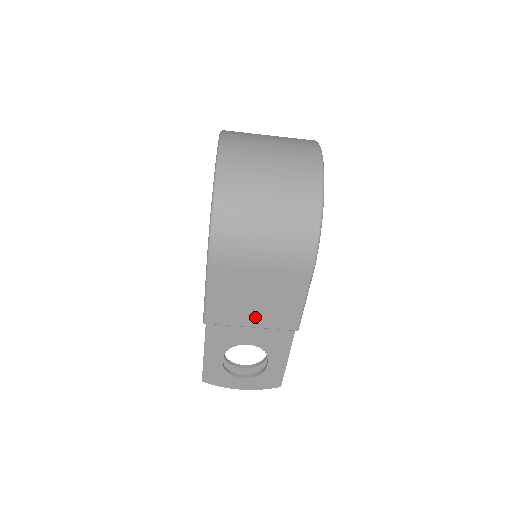
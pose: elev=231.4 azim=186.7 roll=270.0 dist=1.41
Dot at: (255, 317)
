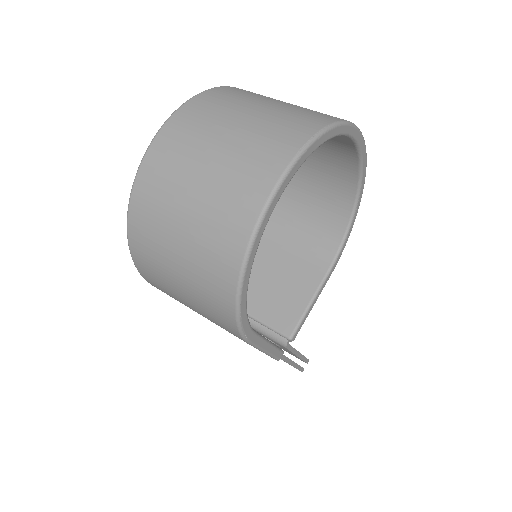
Dot at: occluded
